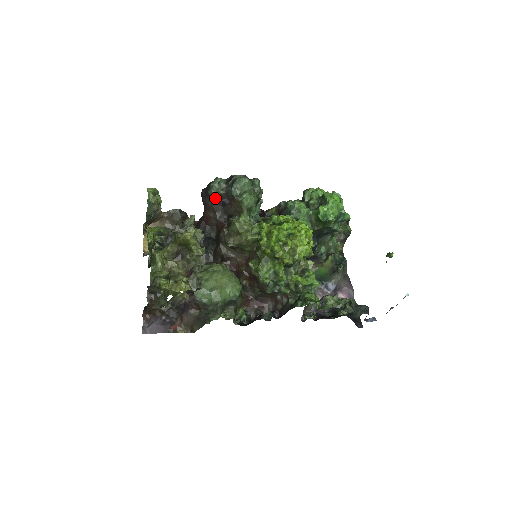
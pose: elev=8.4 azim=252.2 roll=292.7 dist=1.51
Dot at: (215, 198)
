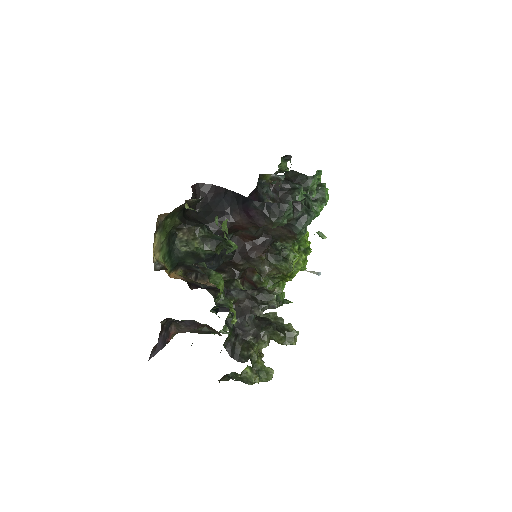
Dot at: (273, 225)
